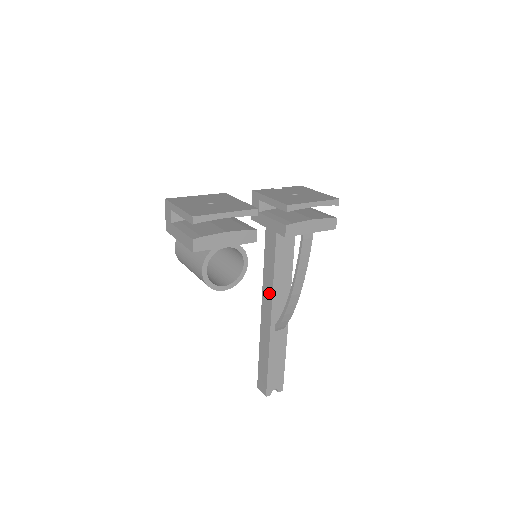
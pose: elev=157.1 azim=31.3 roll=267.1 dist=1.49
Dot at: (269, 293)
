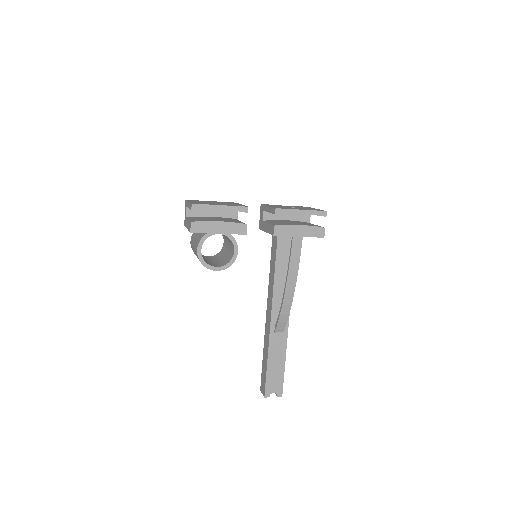
Dot at: (271, 295)
